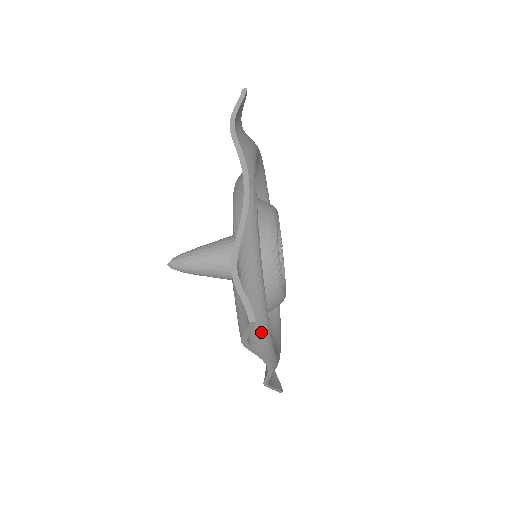
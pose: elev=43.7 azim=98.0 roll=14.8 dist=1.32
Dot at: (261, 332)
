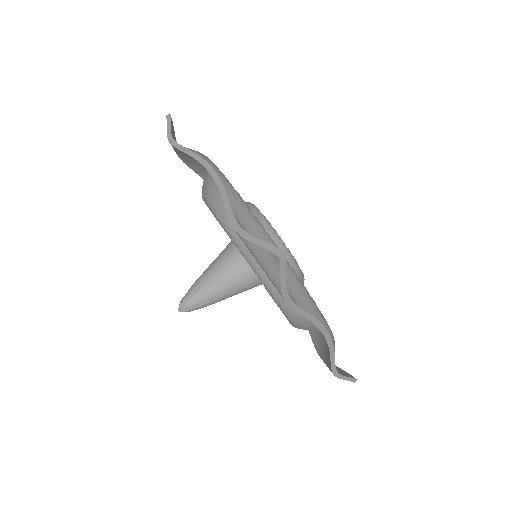
Dot at: (298, 289)
